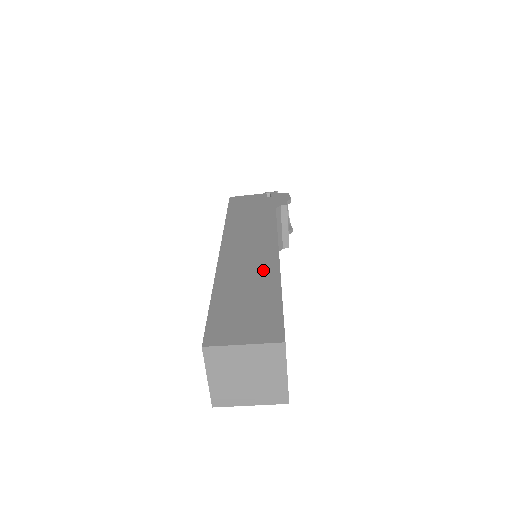
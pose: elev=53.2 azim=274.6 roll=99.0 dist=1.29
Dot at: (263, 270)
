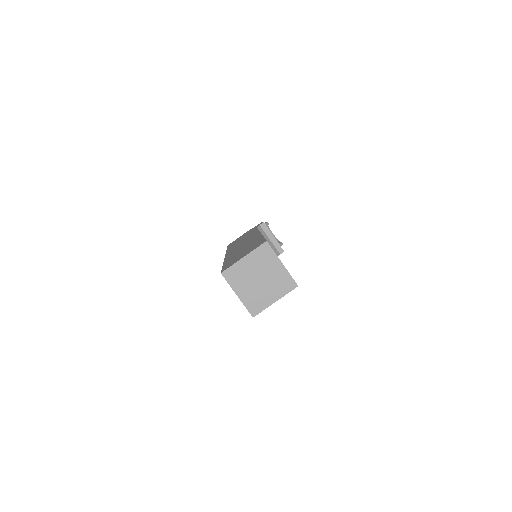
Dot at: (251, 241)
